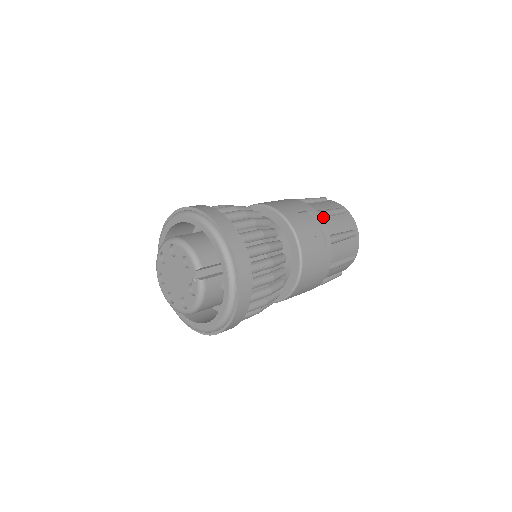
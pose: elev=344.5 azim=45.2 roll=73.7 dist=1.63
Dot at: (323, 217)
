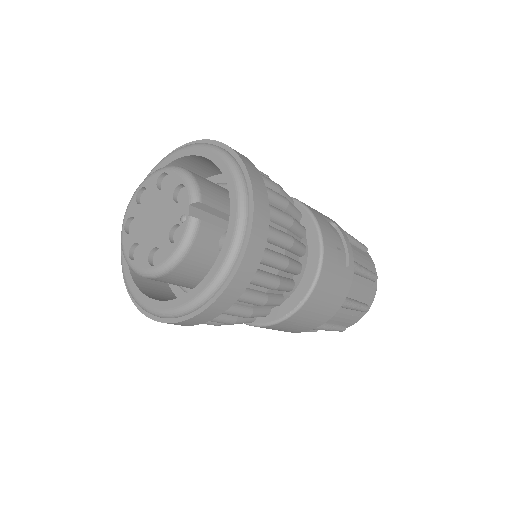
Dot at: occluded
